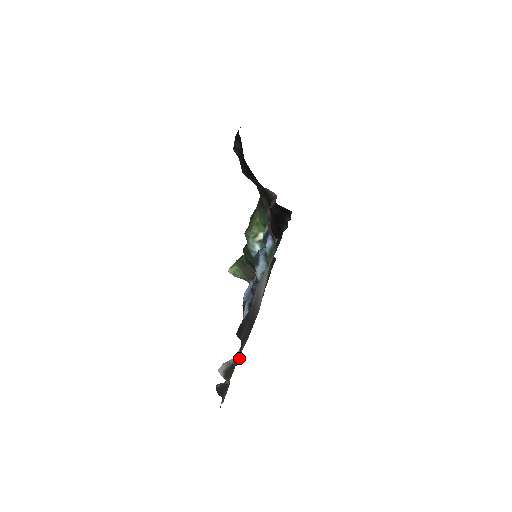
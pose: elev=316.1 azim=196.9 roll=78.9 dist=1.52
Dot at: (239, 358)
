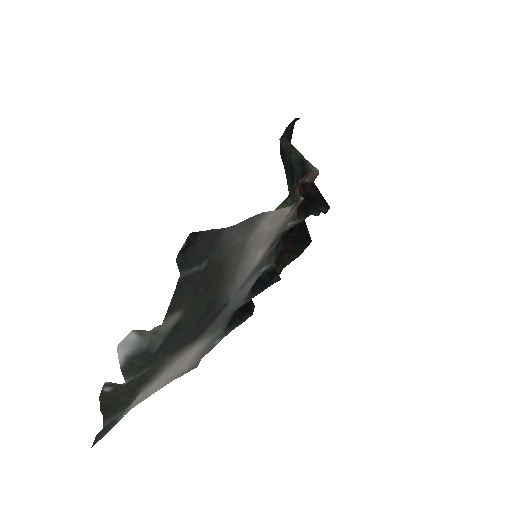
Dot at: (162, 323)
